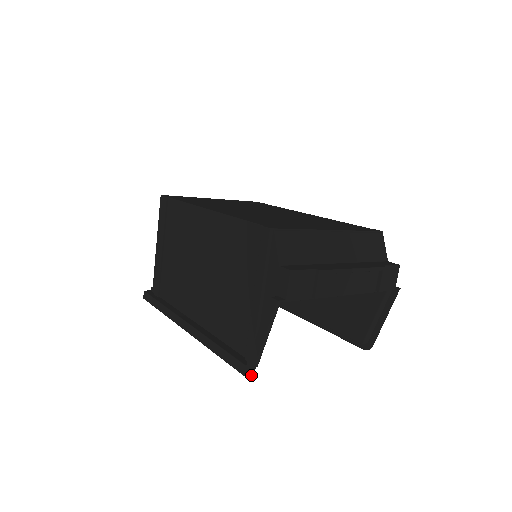
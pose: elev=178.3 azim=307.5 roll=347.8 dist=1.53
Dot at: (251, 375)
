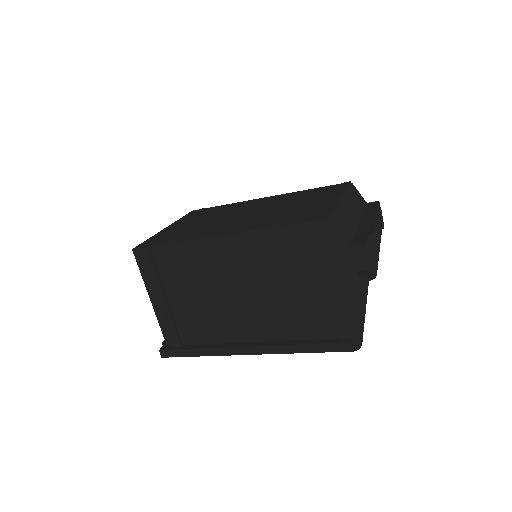
Dot at: occluded
